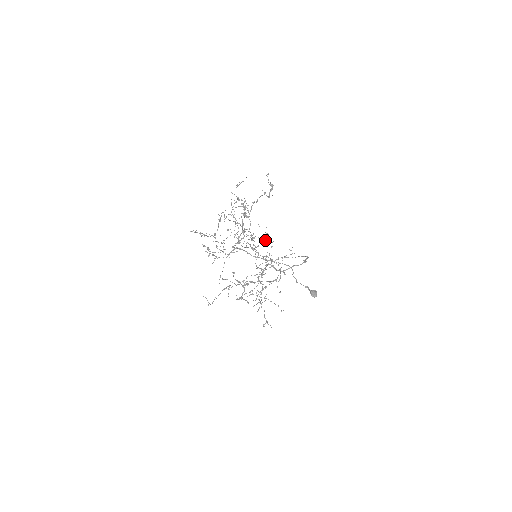
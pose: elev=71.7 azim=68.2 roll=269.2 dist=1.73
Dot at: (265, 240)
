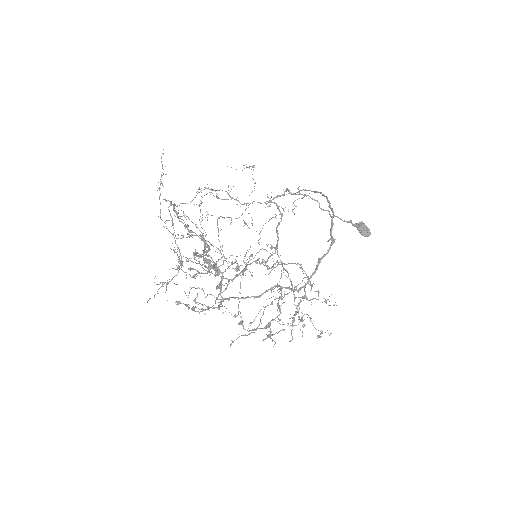
Dot at: occluded
